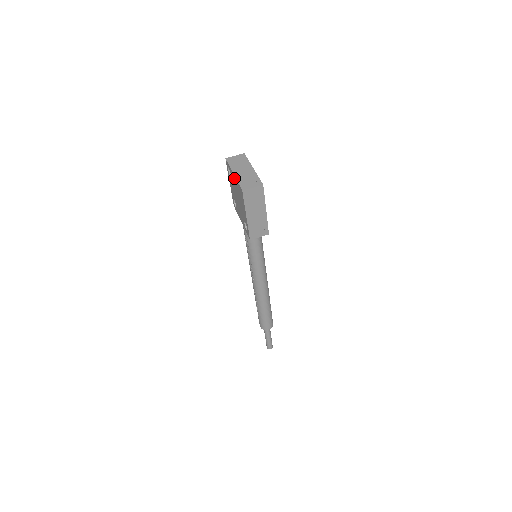
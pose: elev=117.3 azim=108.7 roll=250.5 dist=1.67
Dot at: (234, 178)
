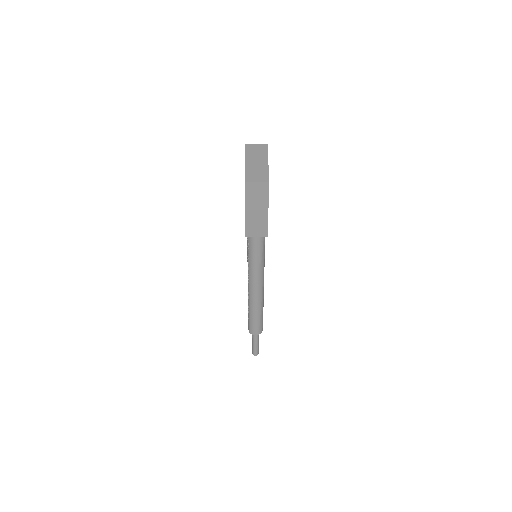
Dot at: occluded
